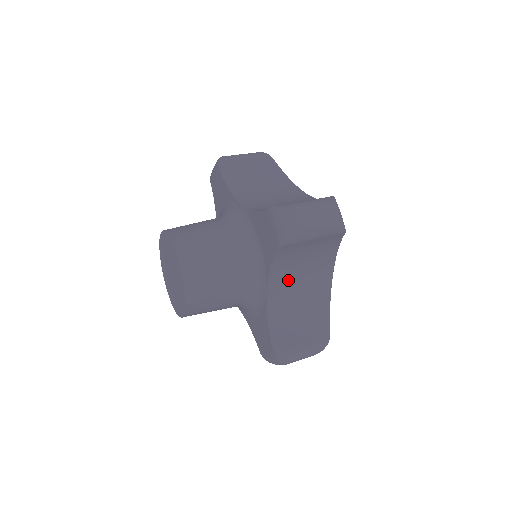
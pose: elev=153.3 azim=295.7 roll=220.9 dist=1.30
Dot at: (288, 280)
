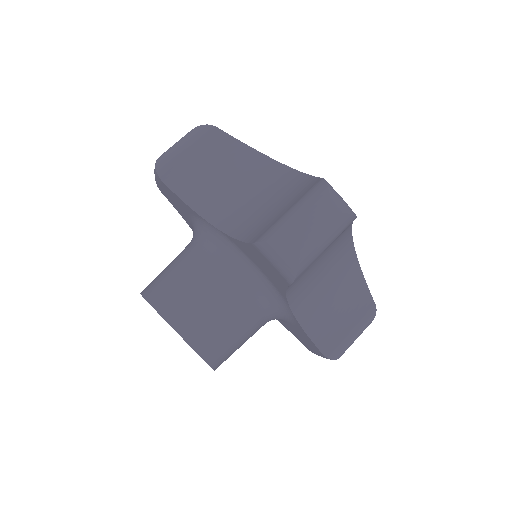
Dot at: (309, 286)
